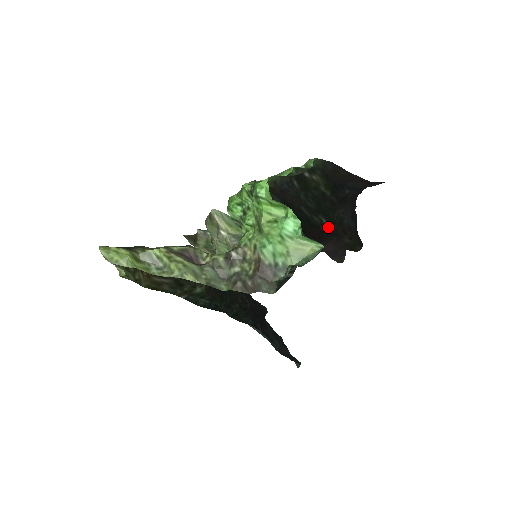
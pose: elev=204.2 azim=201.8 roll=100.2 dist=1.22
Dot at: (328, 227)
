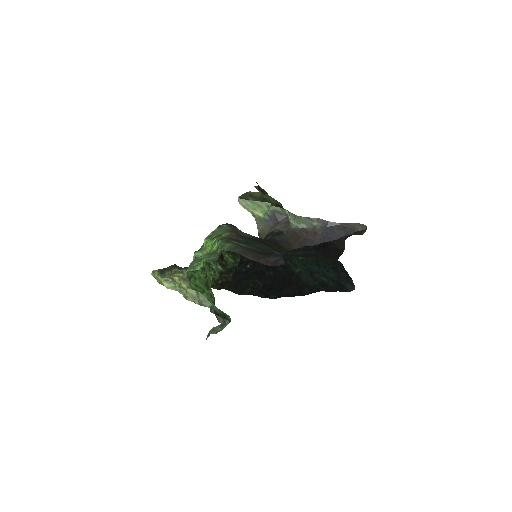
Dot at: (288, 255)
